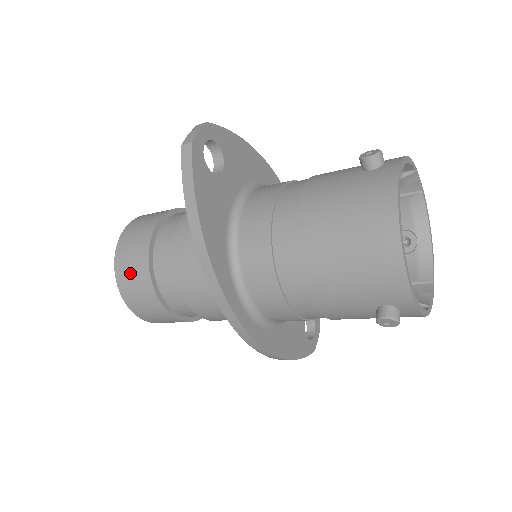
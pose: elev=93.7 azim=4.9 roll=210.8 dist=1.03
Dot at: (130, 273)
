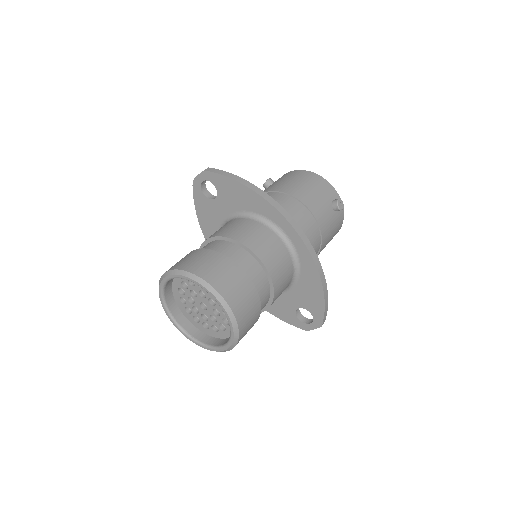
Dot at: (208, 265)
